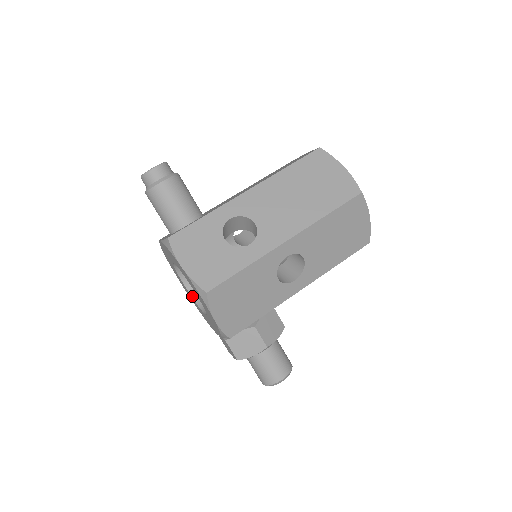
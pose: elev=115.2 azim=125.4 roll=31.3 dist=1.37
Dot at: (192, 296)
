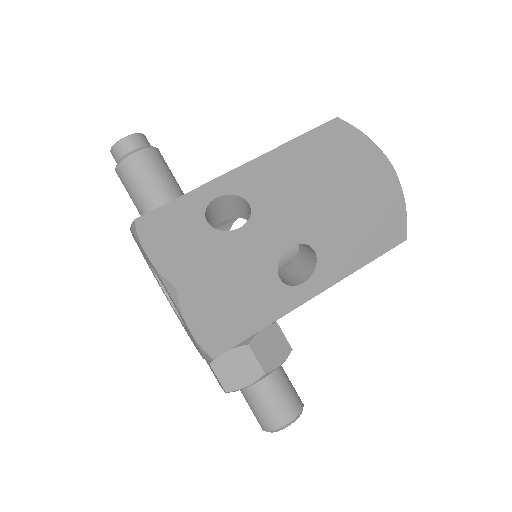
Dot at: (174, 308)
